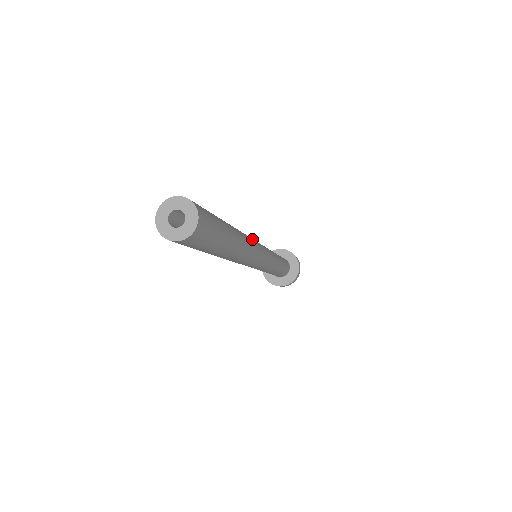
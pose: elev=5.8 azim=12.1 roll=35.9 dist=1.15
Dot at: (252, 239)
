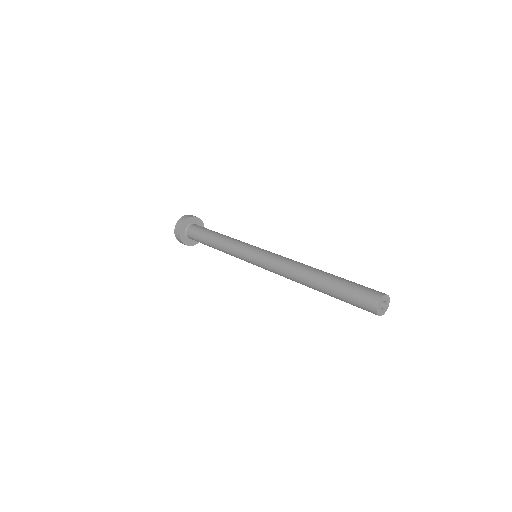
Dot at: occluded
